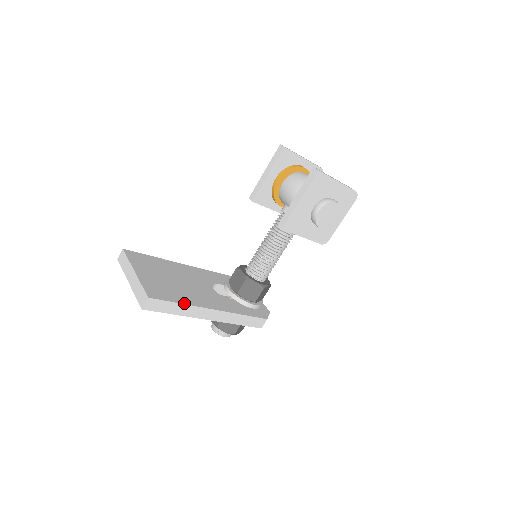
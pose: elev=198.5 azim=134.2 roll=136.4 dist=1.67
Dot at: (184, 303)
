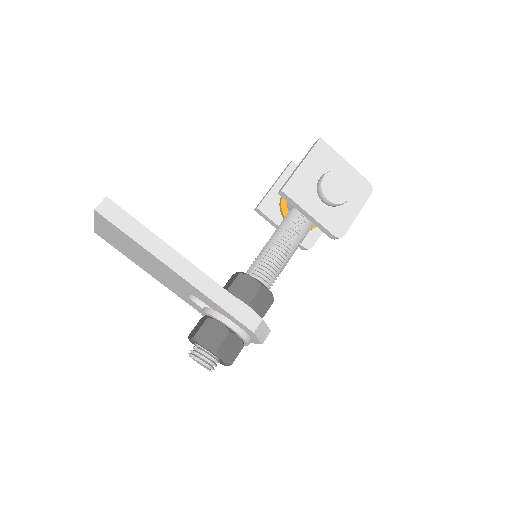
Dot at: (149, 230)
